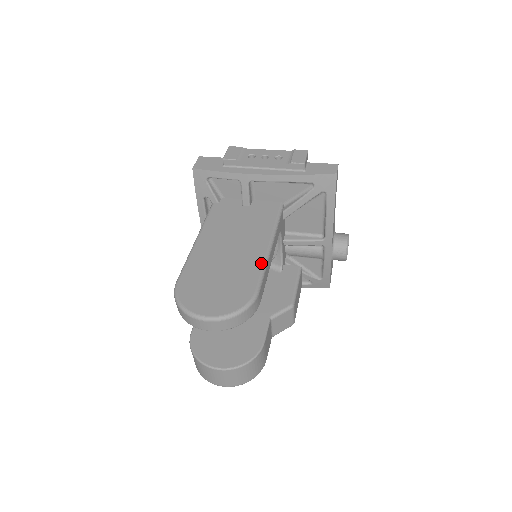
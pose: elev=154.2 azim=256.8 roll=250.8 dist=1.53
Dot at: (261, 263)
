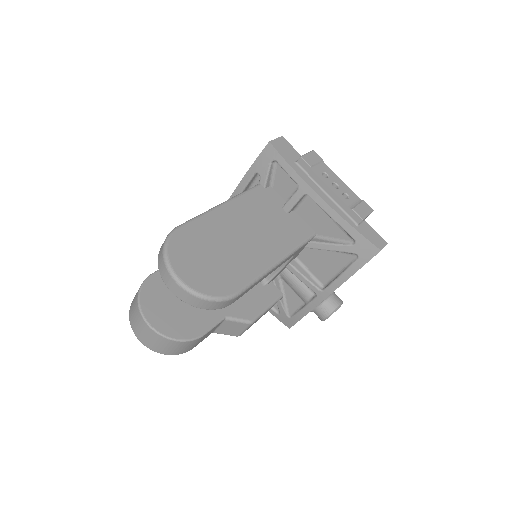
Dot at: (260, 271)
